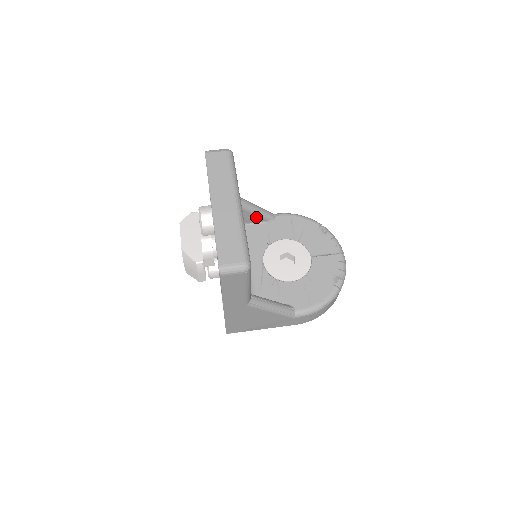
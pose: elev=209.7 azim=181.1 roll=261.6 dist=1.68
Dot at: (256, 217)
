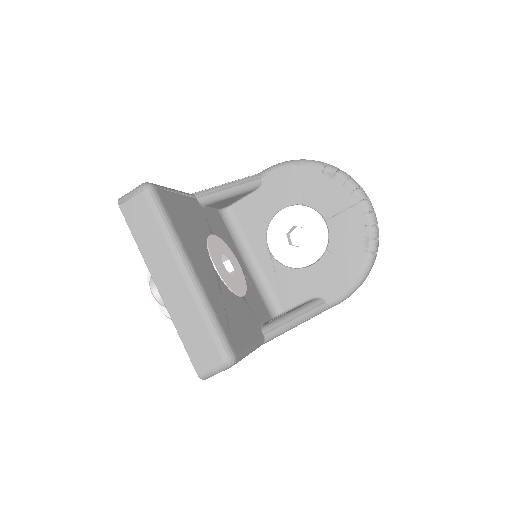
Dot at: (238, 196)
